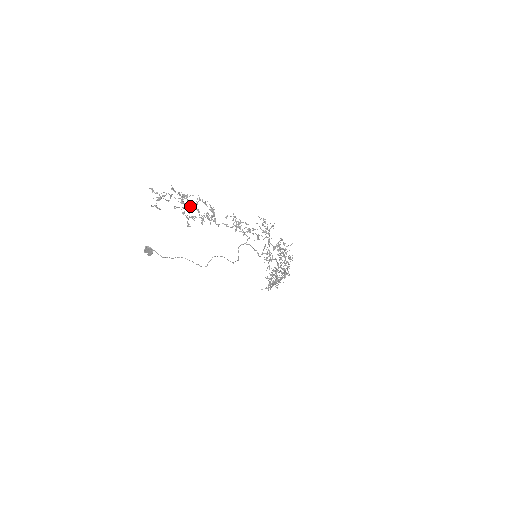
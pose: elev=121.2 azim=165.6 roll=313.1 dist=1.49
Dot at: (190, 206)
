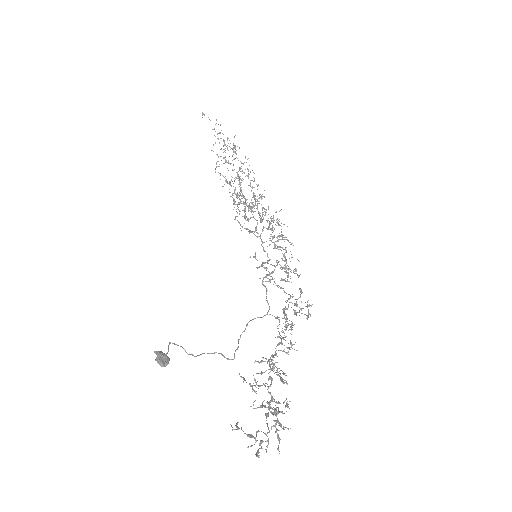
Dot at: (270, 404)
